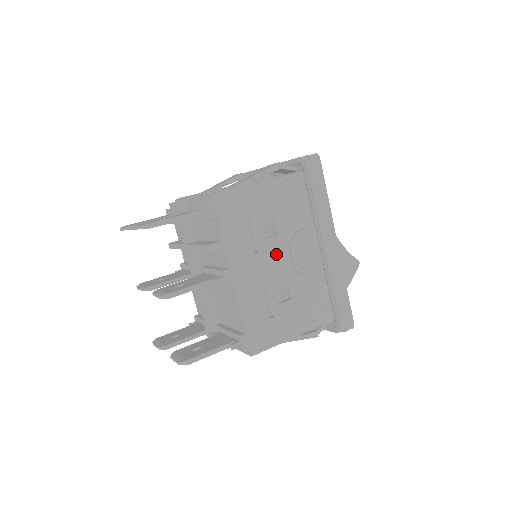
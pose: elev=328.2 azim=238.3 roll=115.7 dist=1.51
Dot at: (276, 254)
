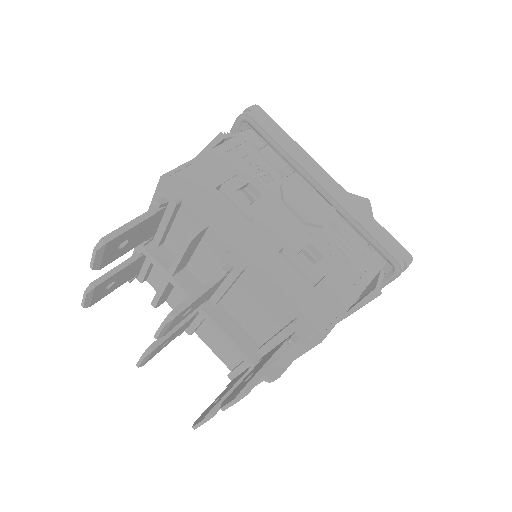
Dot at: (274, 215)
